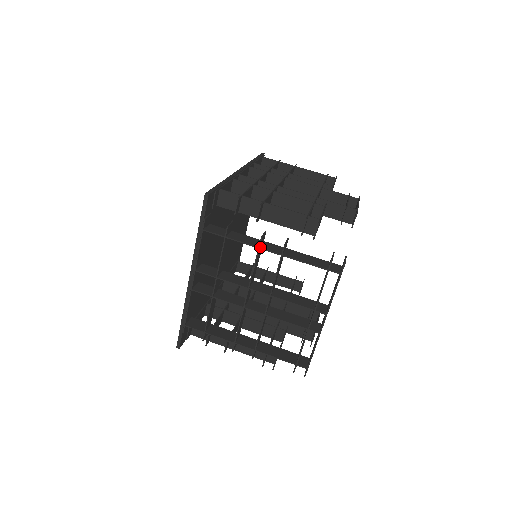
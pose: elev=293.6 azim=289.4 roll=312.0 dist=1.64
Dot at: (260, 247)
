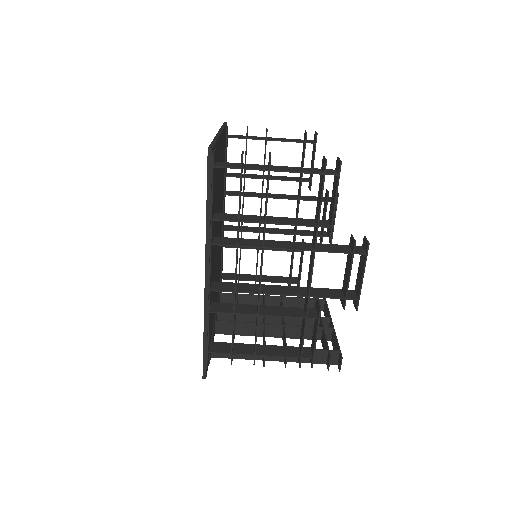
Dot at: (265, 360)
